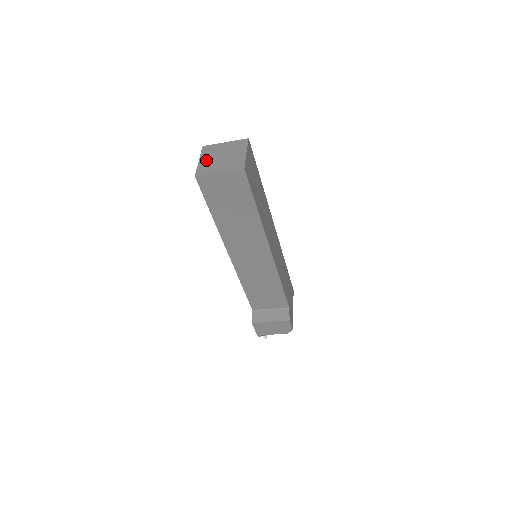
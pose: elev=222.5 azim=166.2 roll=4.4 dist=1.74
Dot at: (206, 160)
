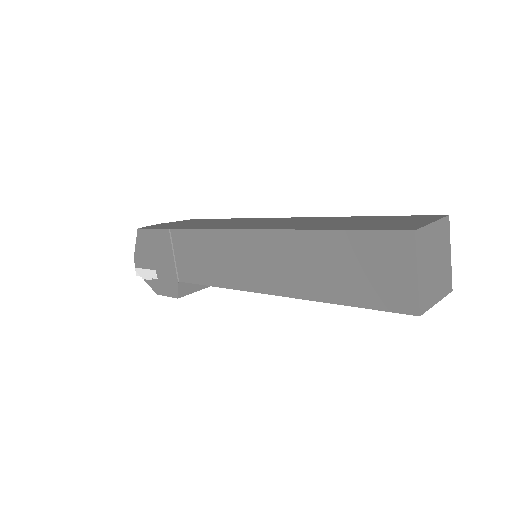
Dot at: (424, 273)
